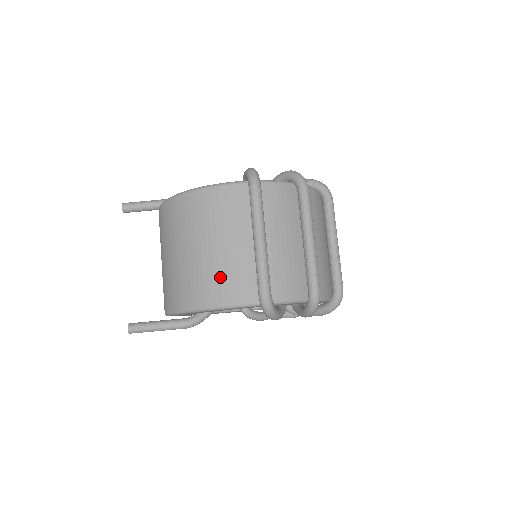
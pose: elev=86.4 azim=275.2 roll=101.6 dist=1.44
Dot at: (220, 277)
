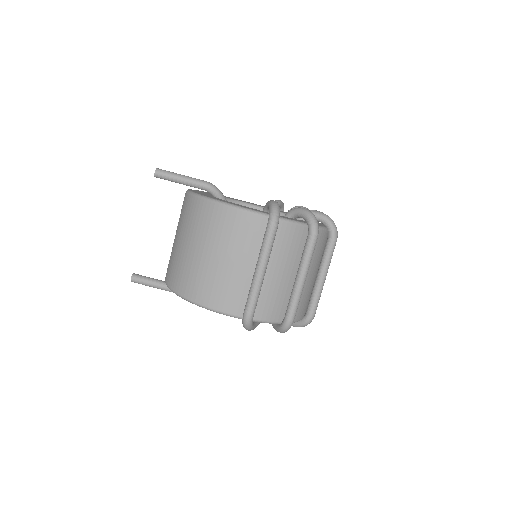
Dot at: (218, 286)
